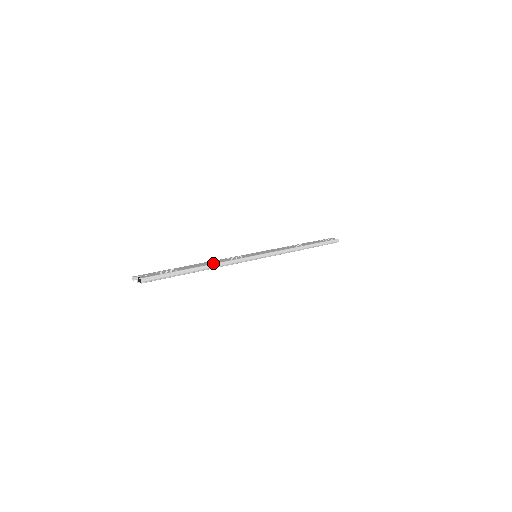
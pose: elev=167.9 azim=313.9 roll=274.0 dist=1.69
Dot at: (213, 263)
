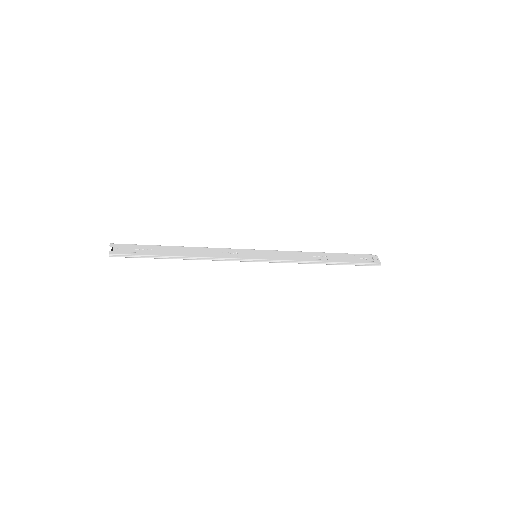
Dot at: (195, 256)
